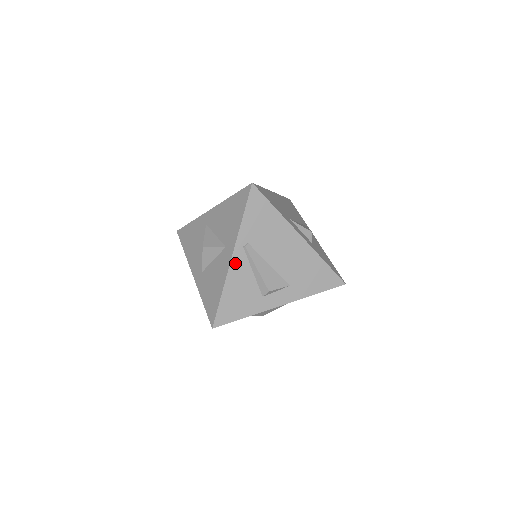
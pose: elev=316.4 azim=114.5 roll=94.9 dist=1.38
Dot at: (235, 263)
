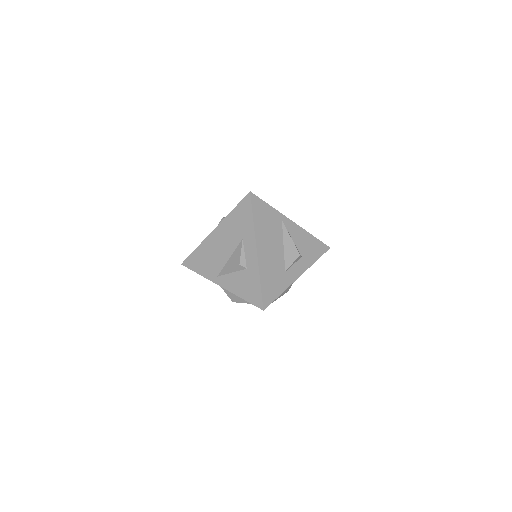
Dot at: occluded
